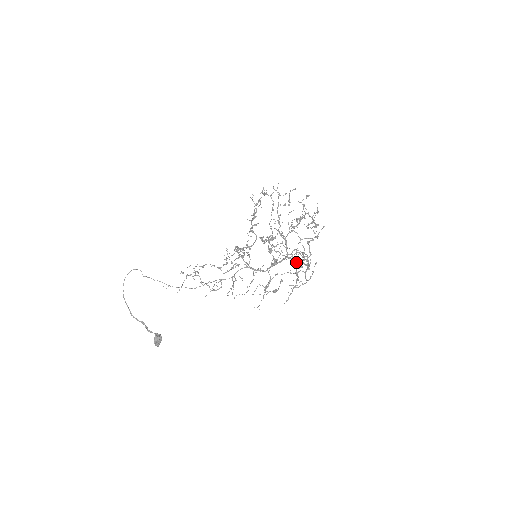
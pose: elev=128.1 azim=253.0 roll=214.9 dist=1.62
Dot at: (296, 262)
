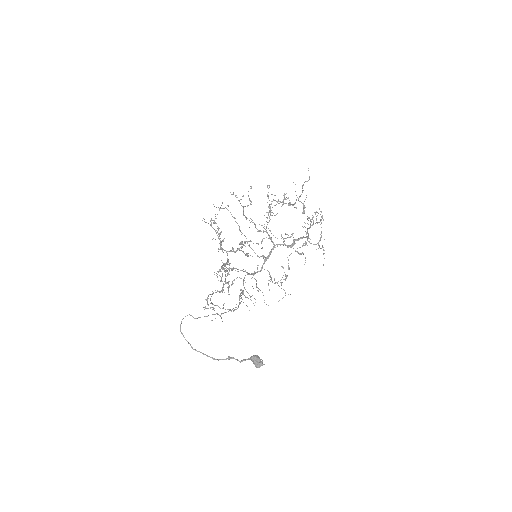
Dot at: occluded
